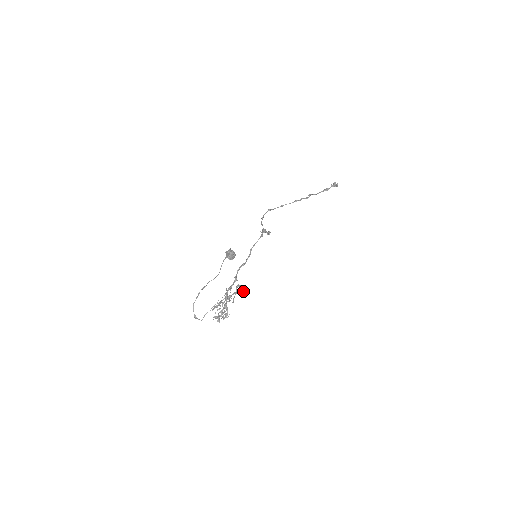
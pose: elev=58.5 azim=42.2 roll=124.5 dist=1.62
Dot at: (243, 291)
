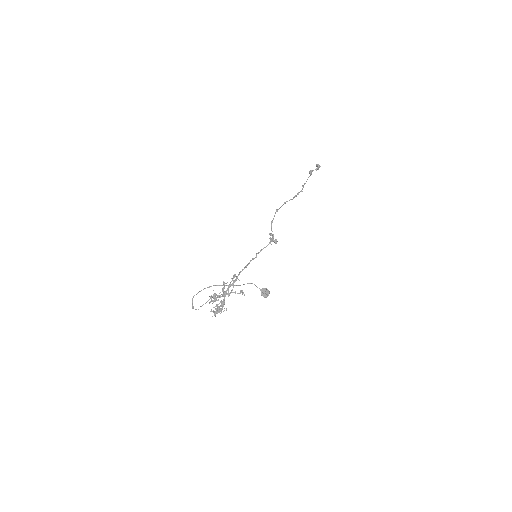
Dot at: occluded
